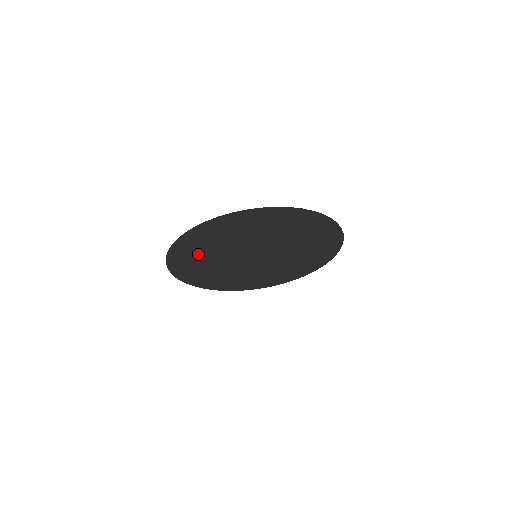
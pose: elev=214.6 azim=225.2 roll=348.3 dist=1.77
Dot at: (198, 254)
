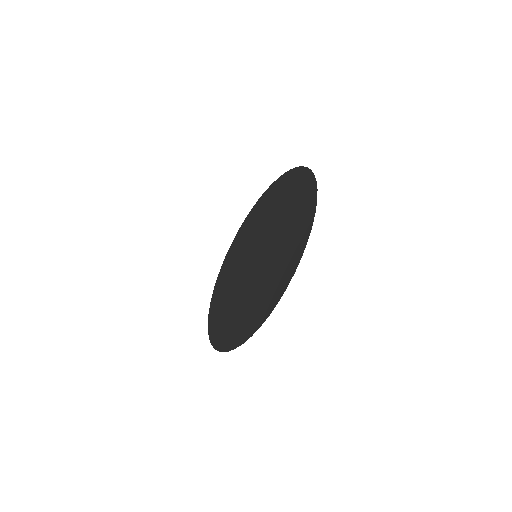
Dot at: (224, 288)
